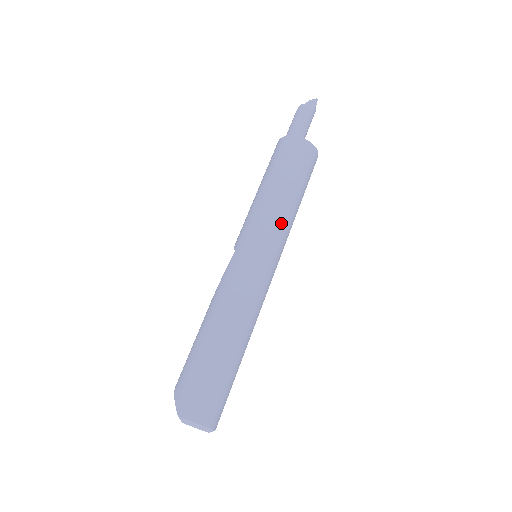
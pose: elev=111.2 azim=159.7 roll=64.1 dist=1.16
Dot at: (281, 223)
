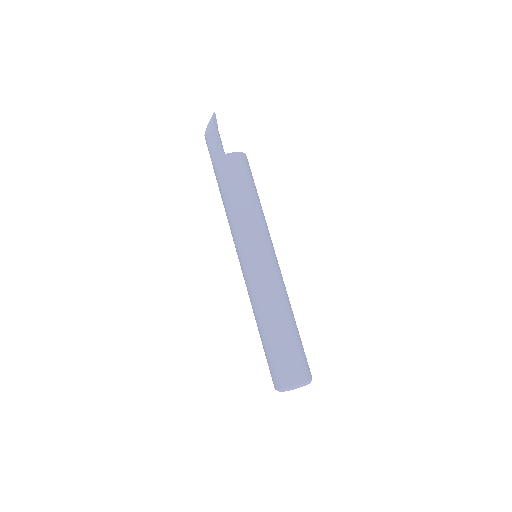
Dot at: (242, 228)
